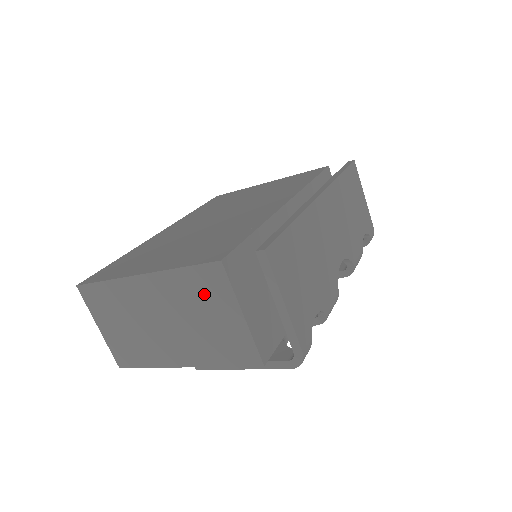
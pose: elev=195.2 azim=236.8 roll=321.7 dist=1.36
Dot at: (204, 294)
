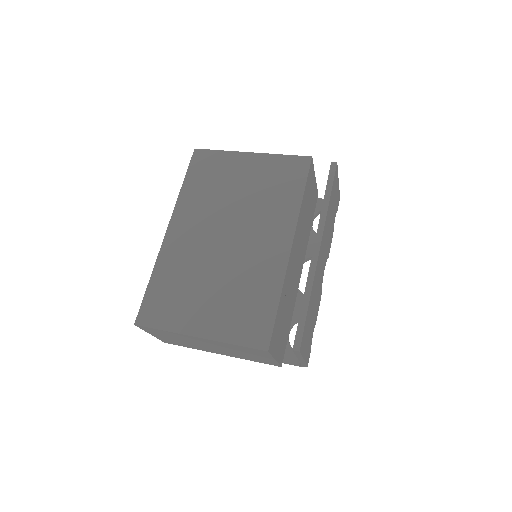
Dot at: (249, 352)
